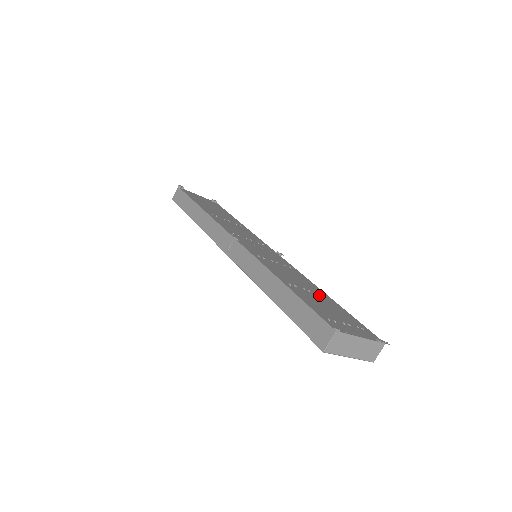
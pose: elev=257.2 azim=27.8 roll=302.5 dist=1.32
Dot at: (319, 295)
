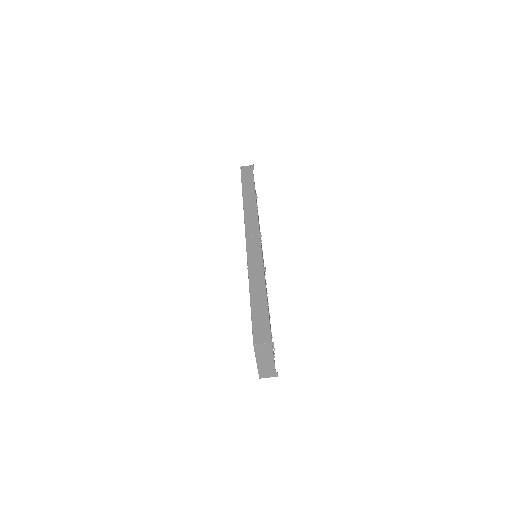
Dot at: occluded
